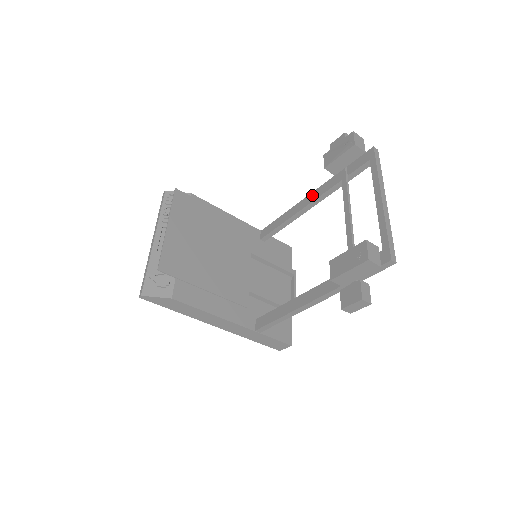
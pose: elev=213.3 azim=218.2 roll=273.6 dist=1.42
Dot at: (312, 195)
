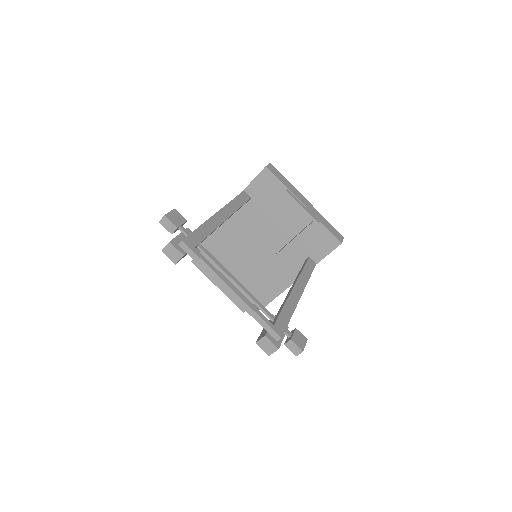
Dot at: occluded
